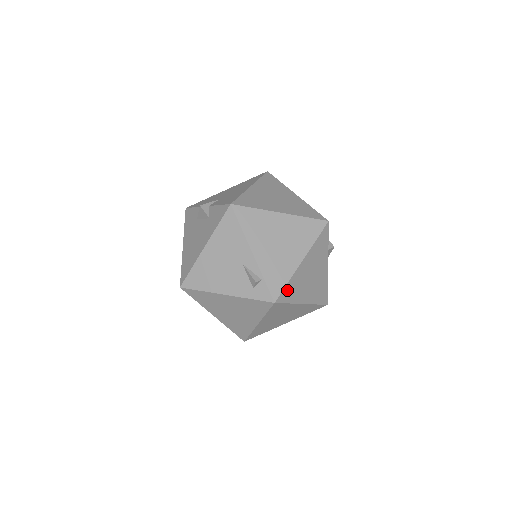
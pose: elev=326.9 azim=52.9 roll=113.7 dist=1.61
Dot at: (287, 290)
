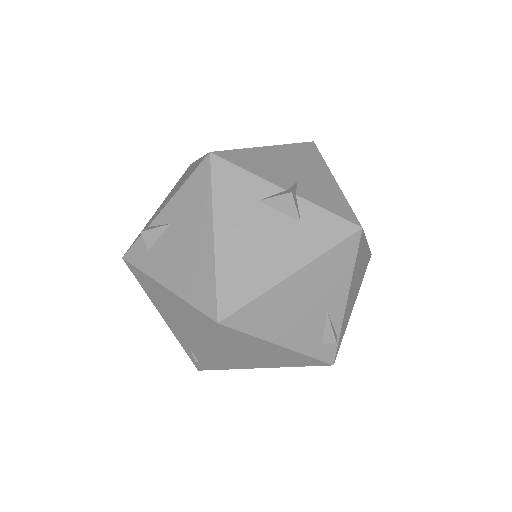
Dot at: occluded
